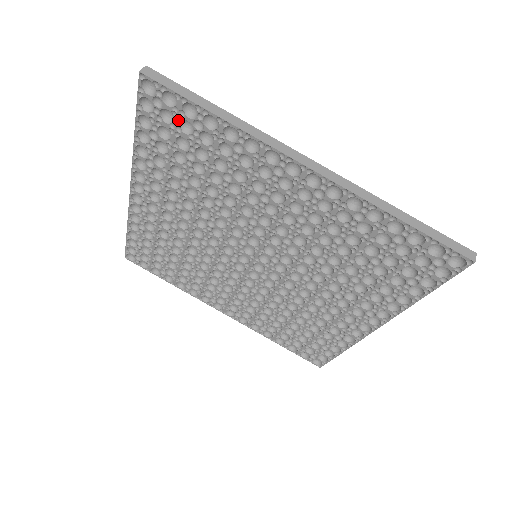
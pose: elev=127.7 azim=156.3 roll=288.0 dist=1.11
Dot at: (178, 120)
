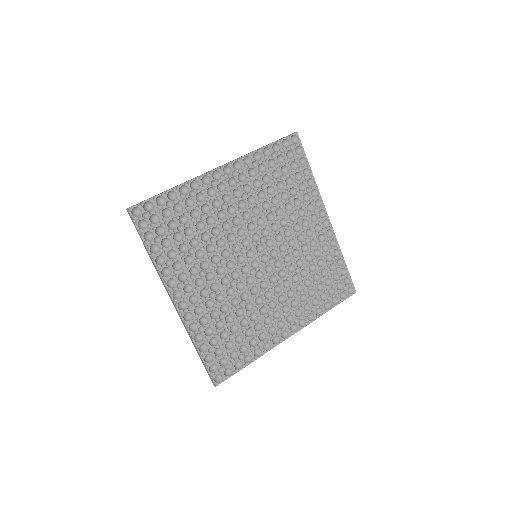
Dot at: (294, 160)
